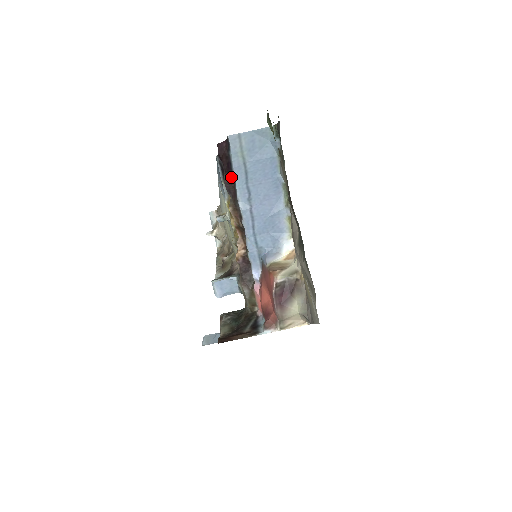
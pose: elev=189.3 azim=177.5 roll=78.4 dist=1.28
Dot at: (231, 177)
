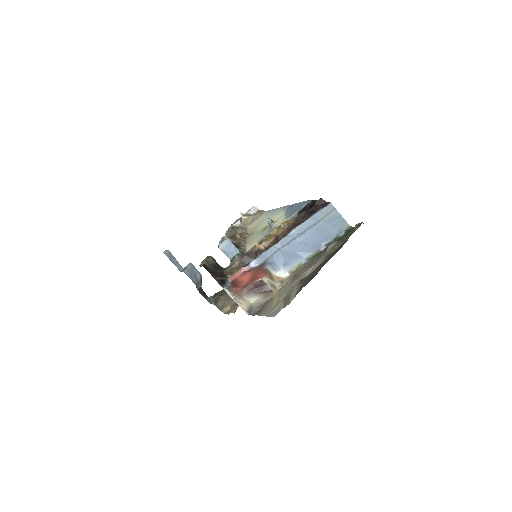
Dot at: (307, 217)
